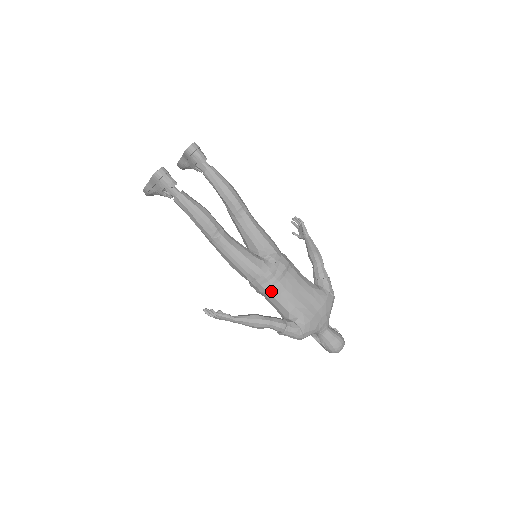
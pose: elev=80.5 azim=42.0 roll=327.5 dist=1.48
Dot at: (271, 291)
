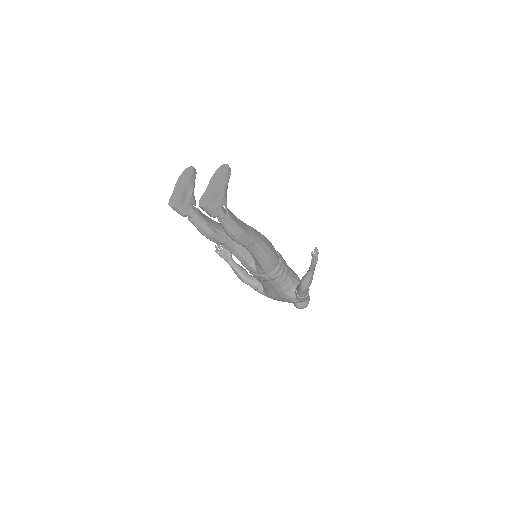
Dot at: occluded
